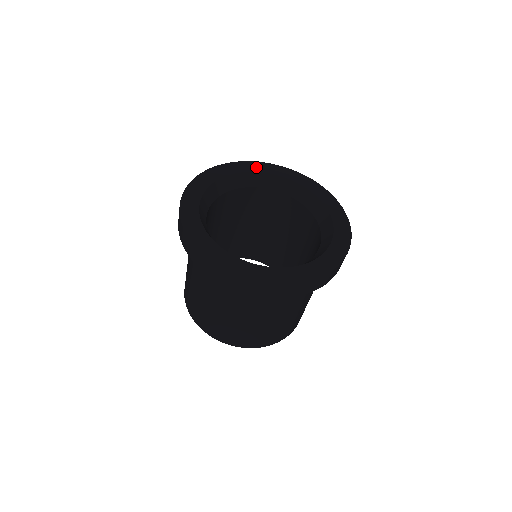
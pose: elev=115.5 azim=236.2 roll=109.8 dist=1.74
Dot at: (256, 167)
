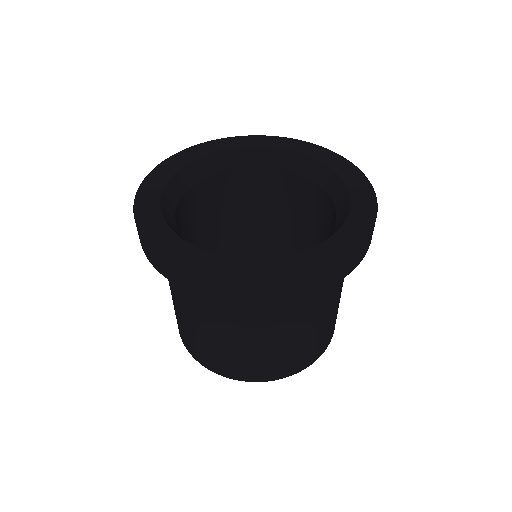
Dot at: (326, 156)
